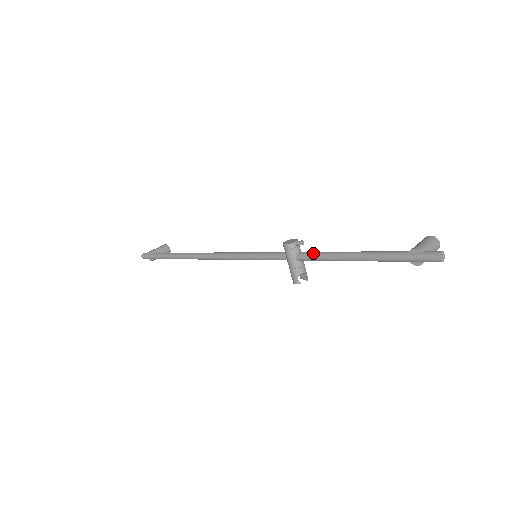
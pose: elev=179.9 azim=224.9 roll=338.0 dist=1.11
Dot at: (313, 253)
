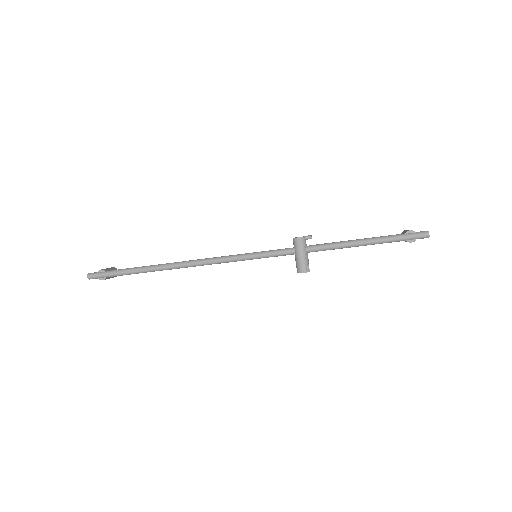
Dot at: (322, 244)
